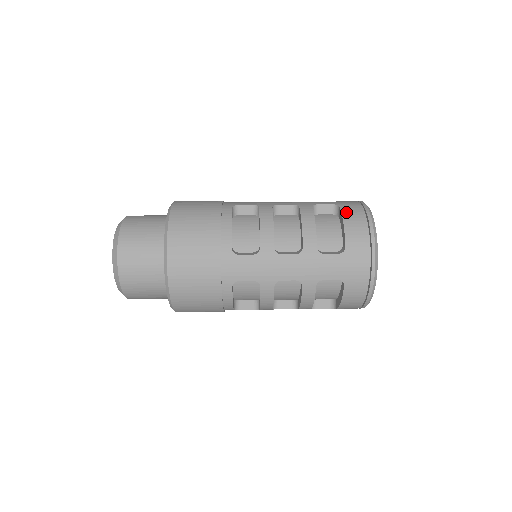
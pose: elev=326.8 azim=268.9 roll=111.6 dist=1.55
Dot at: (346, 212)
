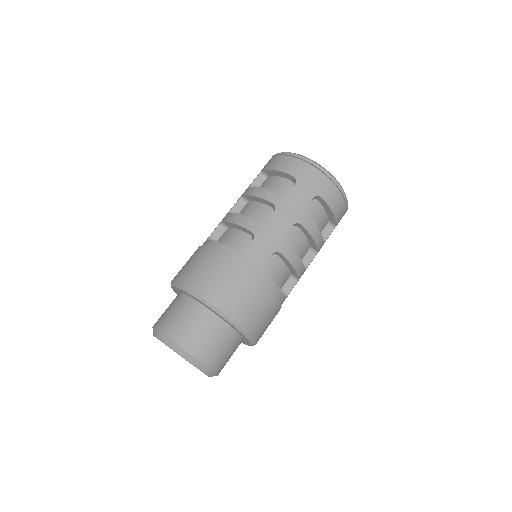
Dot at: (330, 201)
